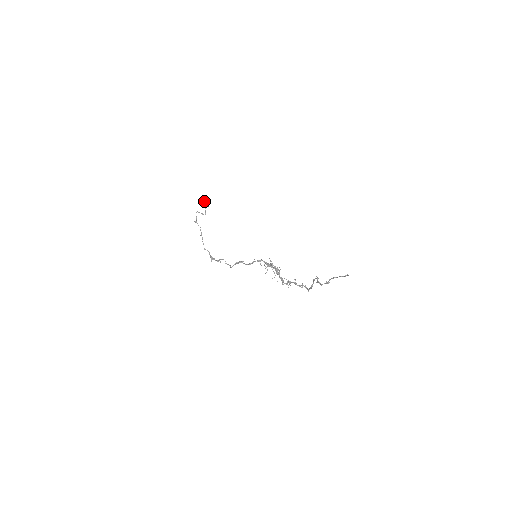
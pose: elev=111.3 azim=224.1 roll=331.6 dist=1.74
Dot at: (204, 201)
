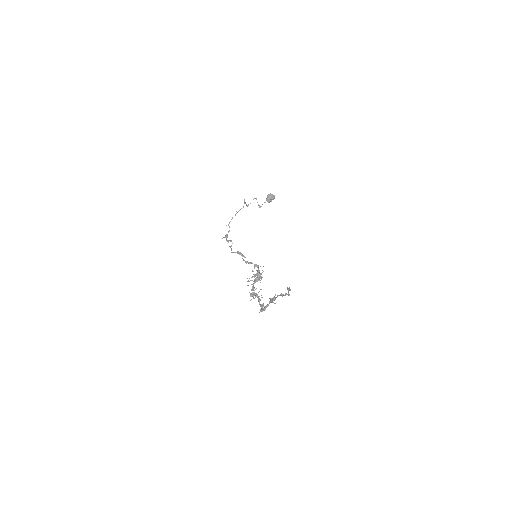
Dot at: (269, 194)
